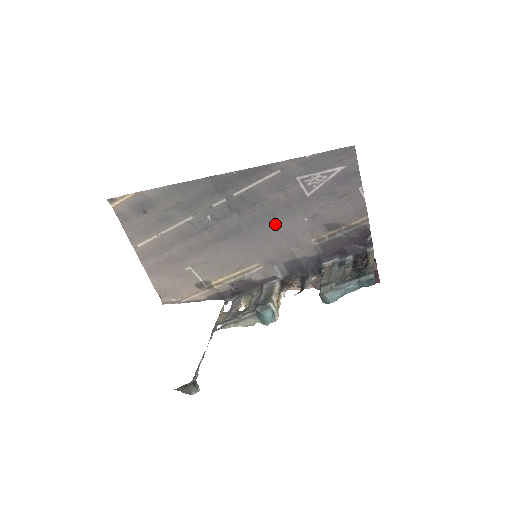
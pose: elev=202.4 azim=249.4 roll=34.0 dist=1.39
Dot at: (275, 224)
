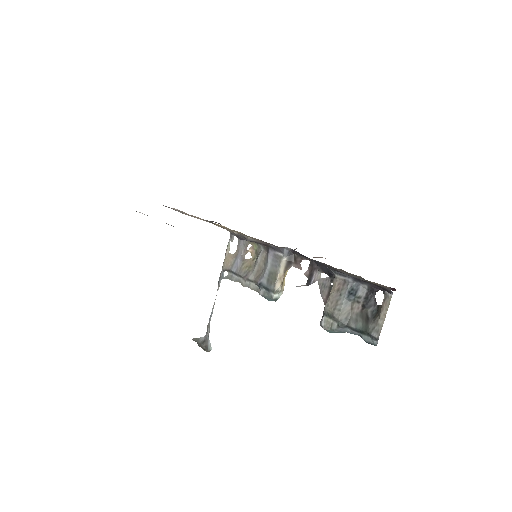
Dot at: occluded
